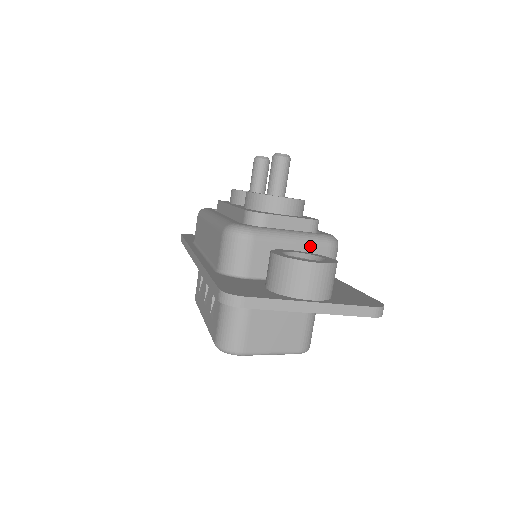
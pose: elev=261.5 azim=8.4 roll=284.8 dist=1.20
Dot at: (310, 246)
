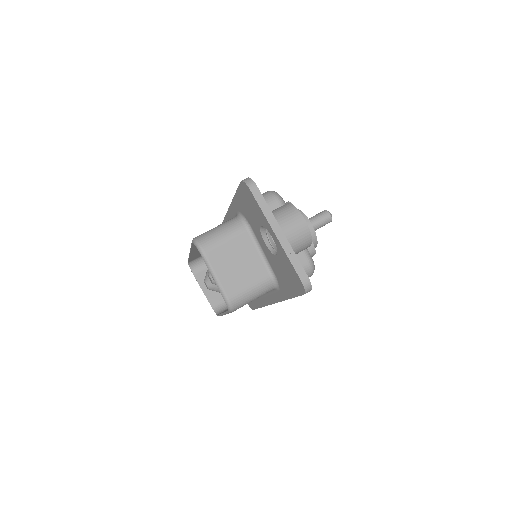
Dot at: occluded
